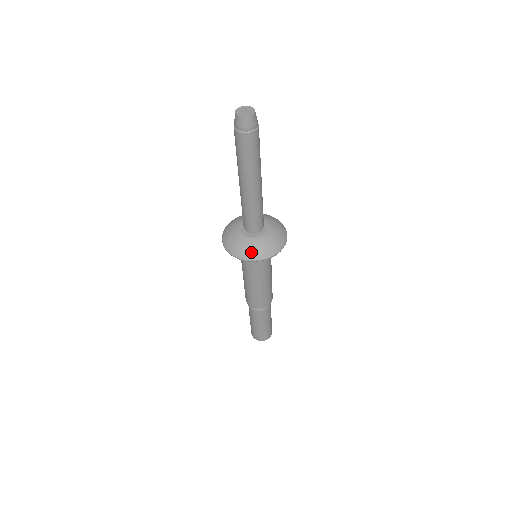
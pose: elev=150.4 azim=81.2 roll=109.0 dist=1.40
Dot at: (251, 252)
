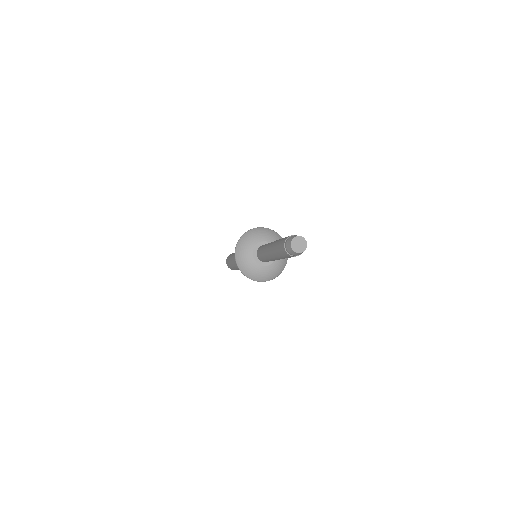
Dot at: (272, 275)
